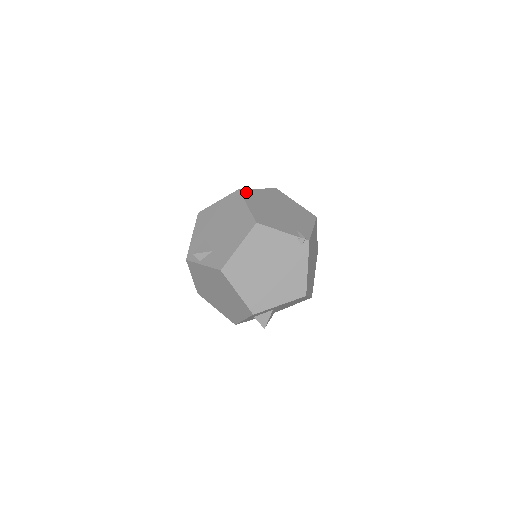
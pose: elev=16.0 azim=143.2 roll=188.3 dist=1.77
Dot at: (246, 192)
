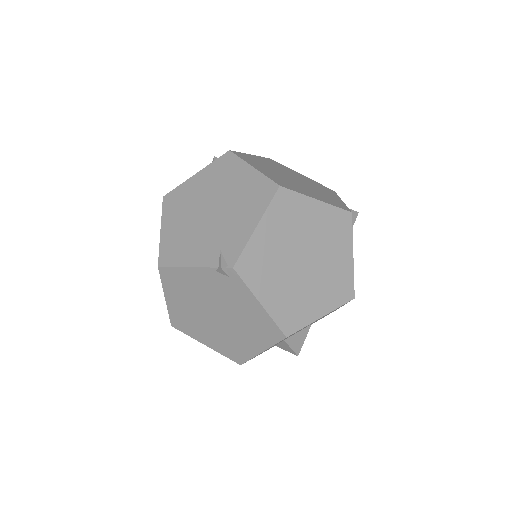
Dot at: (171, 197)
